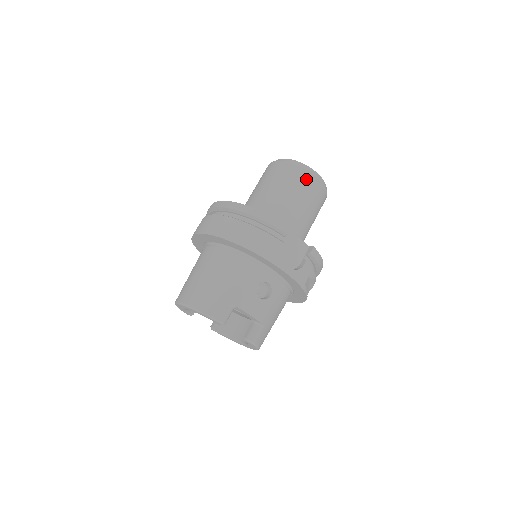
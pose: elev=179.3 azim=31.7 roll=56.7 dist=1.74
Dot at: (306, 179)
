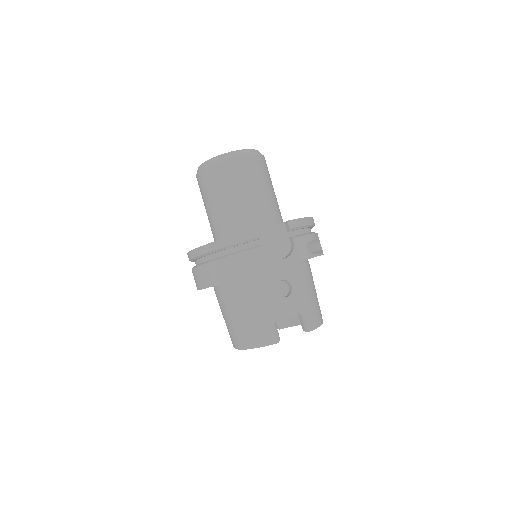
Dot at: (232, 167)
